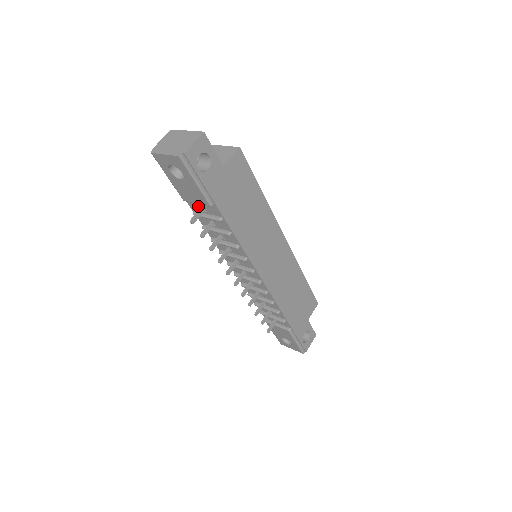
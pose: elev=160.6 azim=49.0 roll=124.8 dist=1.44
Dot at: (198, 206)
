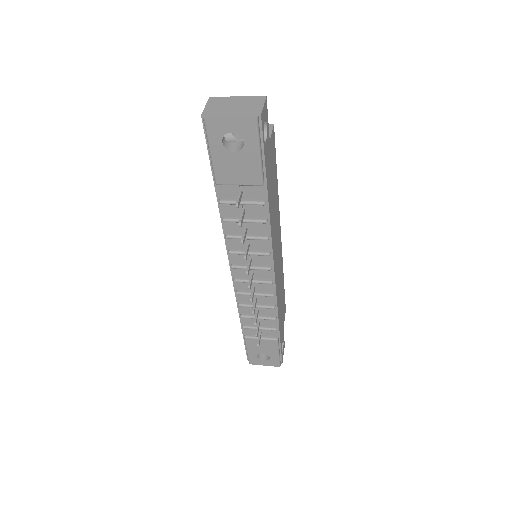
Dot at: (232, 190)
